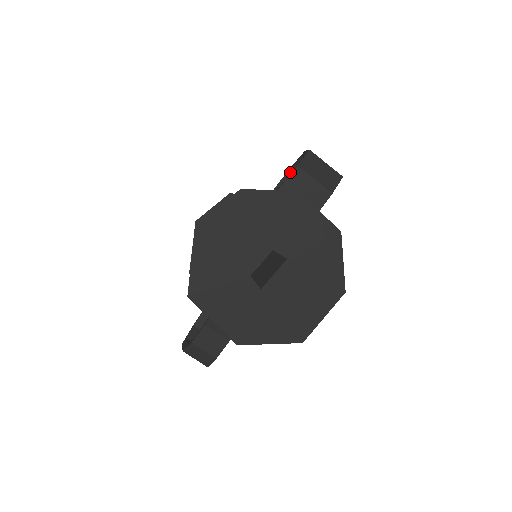
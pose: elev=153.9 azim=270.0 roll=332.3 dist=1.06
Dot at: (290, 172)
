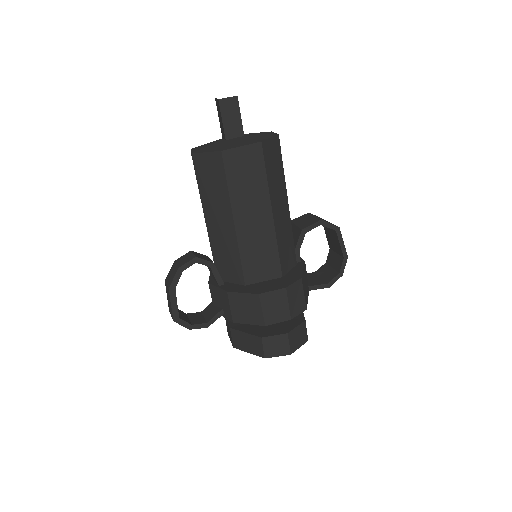
Dot at: (322, 267)
